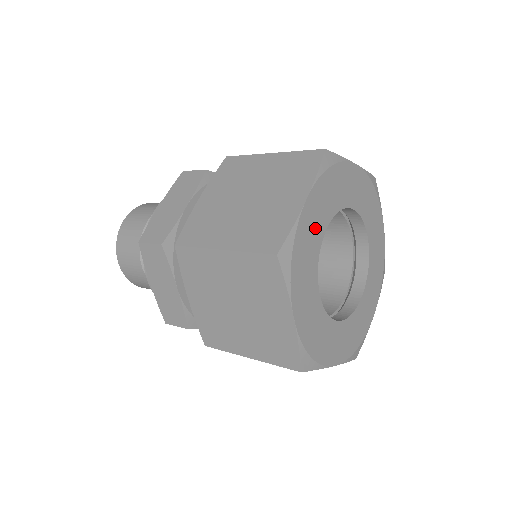
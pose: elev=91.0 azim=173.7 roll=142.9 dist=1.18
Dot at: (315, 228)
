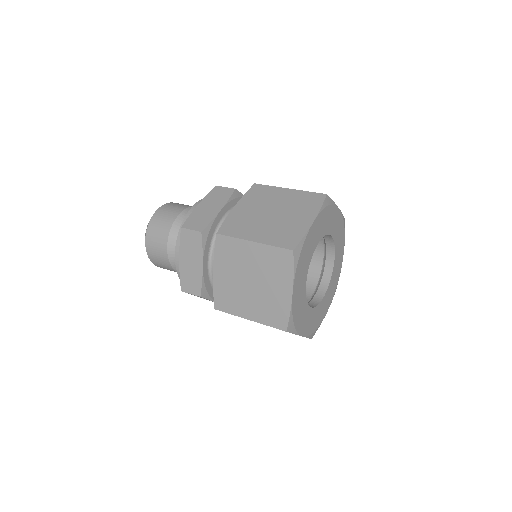
Dot at: (313, 241)
